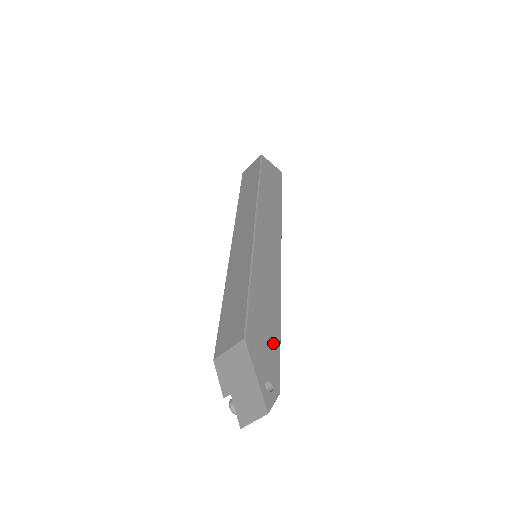
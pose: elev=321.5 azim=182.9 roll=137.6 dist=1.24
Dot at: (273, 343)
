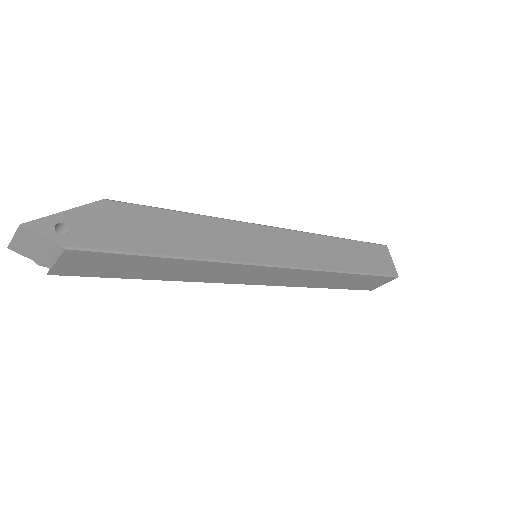
Dot at: (132, 241)
